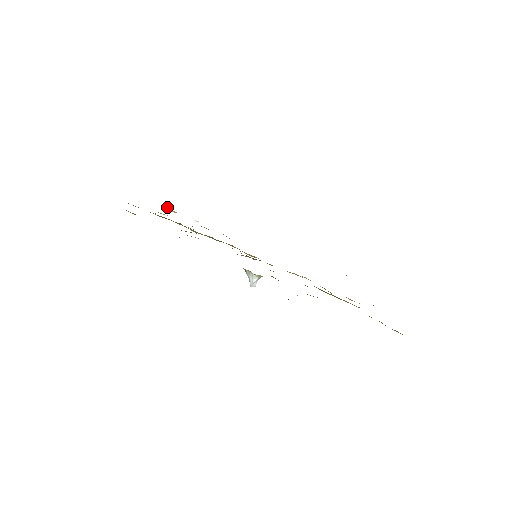
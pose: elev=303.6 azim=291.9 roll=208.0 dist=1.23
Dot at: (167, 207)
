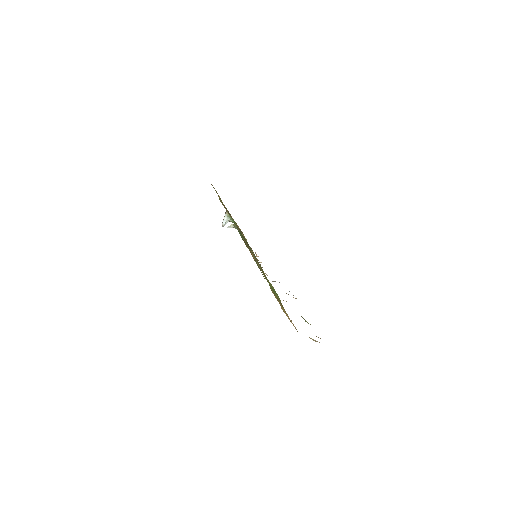
Dot at: occluded
